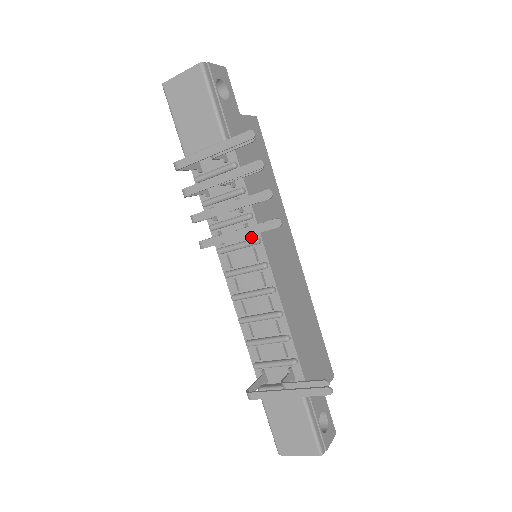
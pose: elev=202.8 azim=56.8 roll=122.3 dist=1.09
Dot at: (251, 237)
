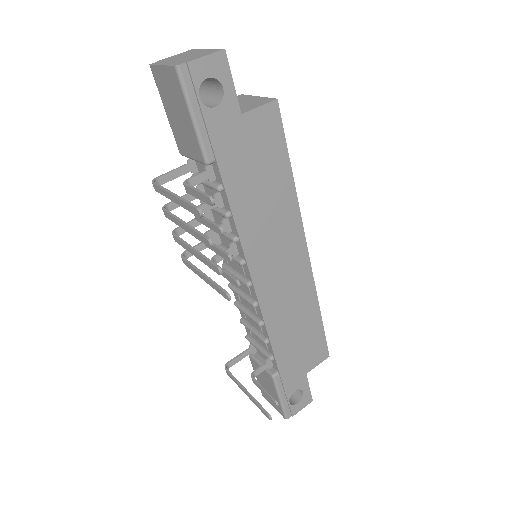
Dot at: (239, 254)
